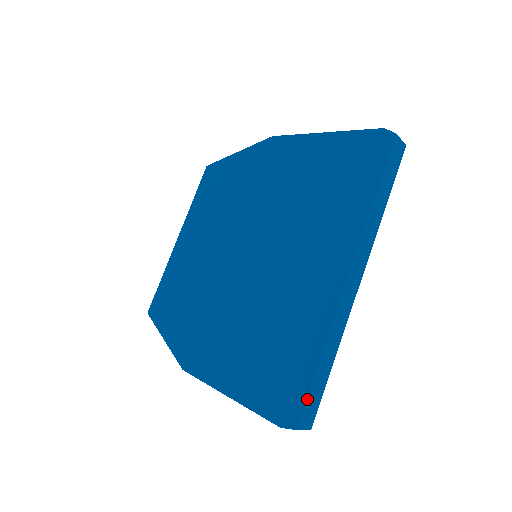
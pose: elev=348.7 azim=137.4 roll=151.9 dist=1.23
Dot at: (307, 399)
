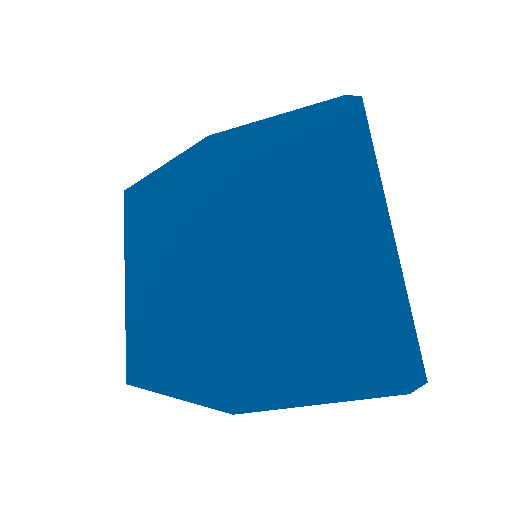
Dot at: (420, 351)
